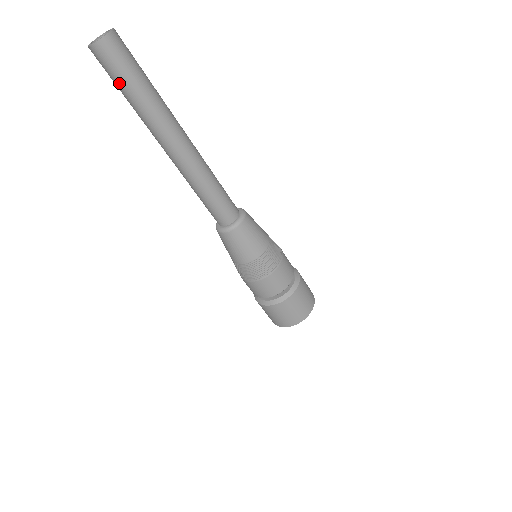
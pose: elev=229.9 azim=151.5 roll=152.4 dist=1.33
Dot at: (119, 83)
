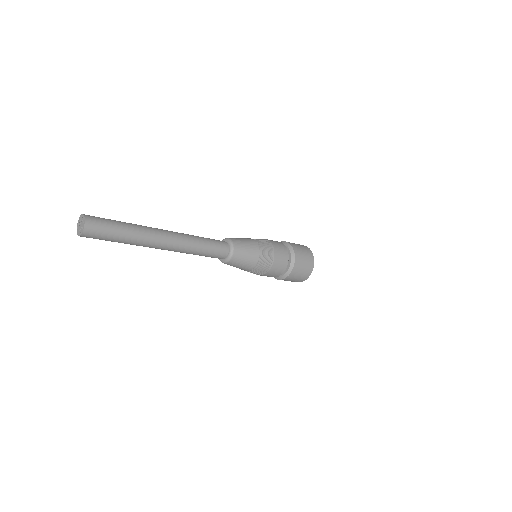
Dot at: occluded
